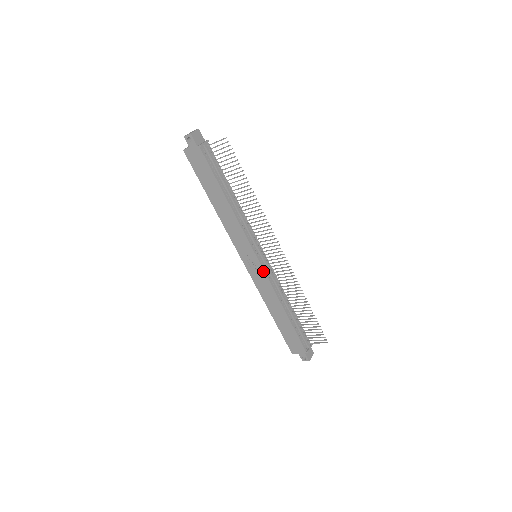
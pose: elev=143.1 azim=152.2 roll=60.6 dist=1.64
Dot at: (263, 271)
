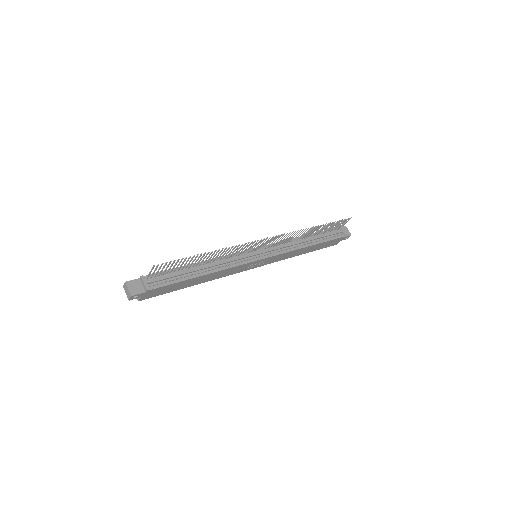
Dot at: (273, 257)
